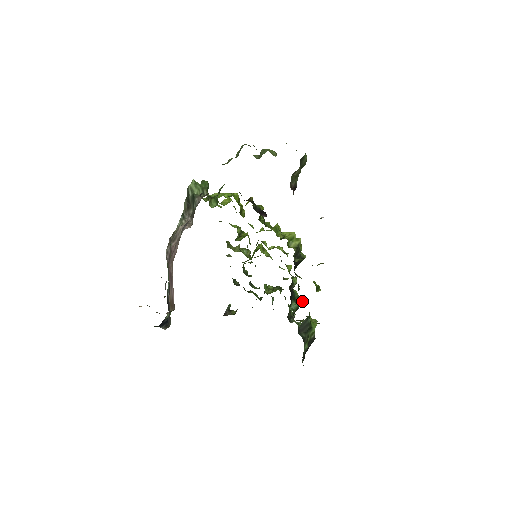
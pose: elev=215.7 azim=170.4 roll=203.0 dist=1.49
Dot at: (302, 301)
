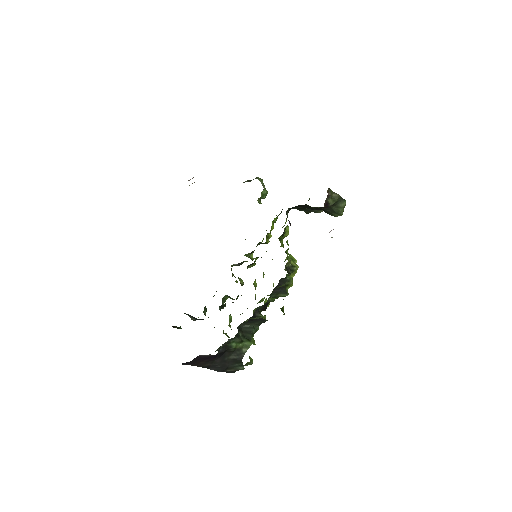
Dot at: occluded
